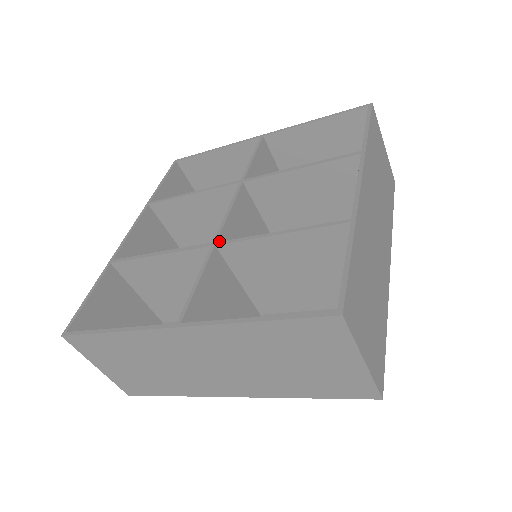
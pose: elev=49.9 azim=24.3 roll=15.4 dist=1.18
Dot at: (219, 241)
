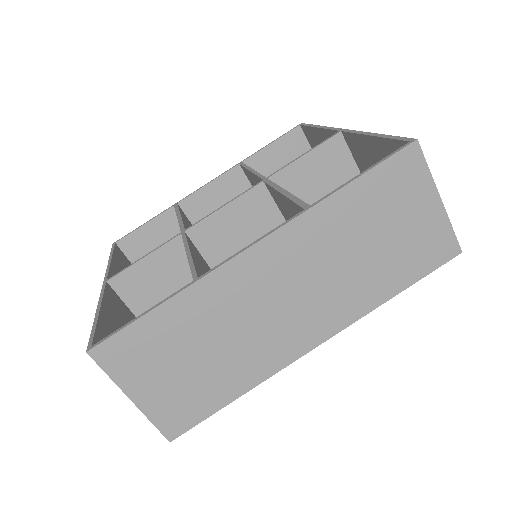
Dot at: (190, 231)
